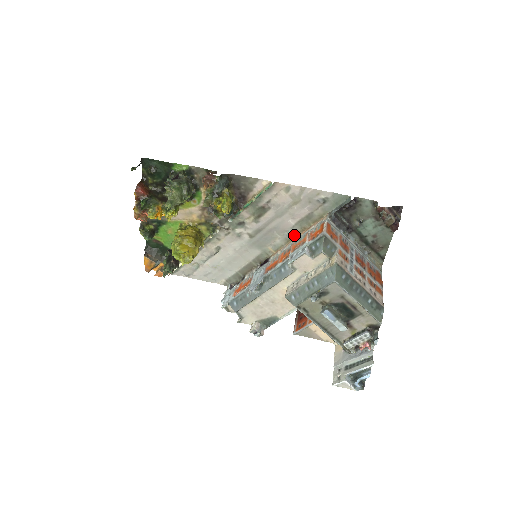
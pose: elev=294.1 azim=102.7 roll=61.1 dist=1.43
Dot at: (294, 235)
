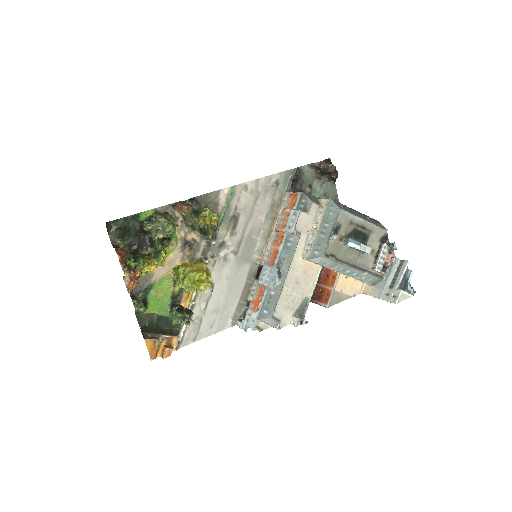
Dot at: (269, 230)
